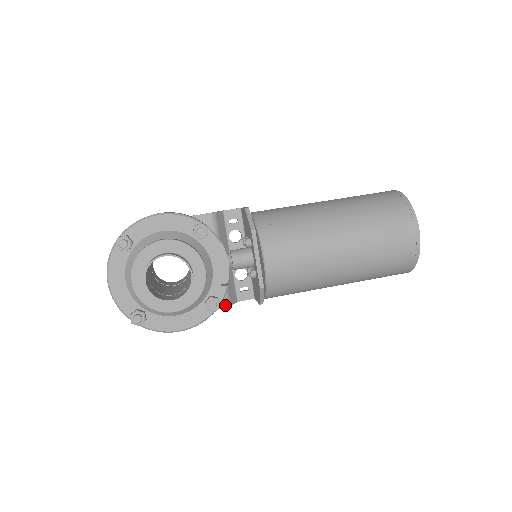
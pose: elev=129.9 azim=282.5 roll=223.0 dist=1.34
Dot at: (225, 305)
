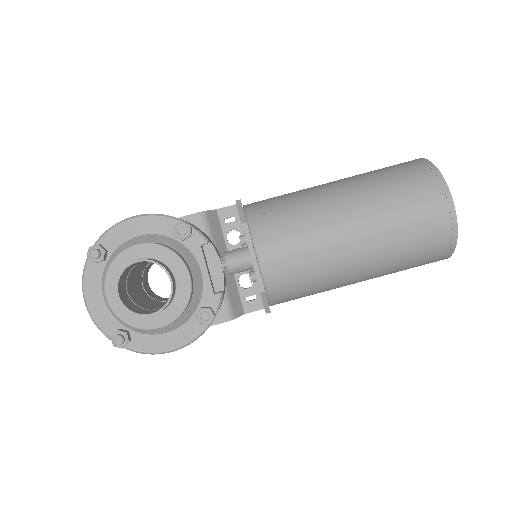
Dot at: (227, 318)
